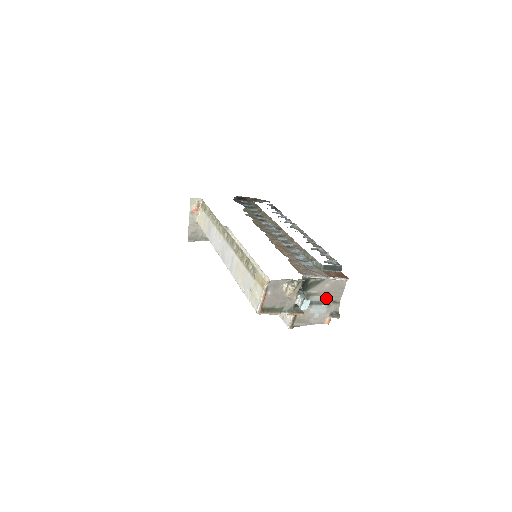
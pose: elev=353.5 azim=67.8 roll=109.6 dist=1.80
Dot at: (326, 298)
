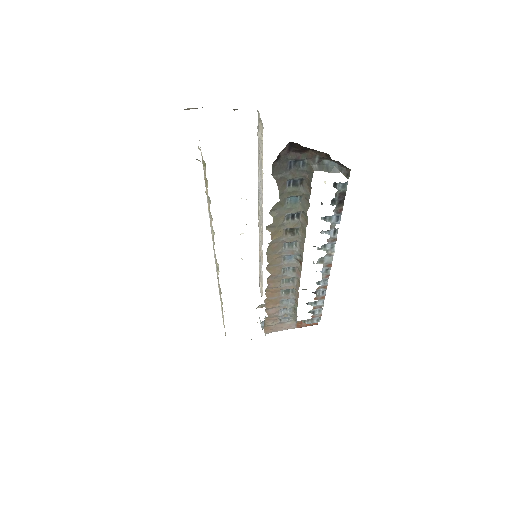
Dot at: occluded
